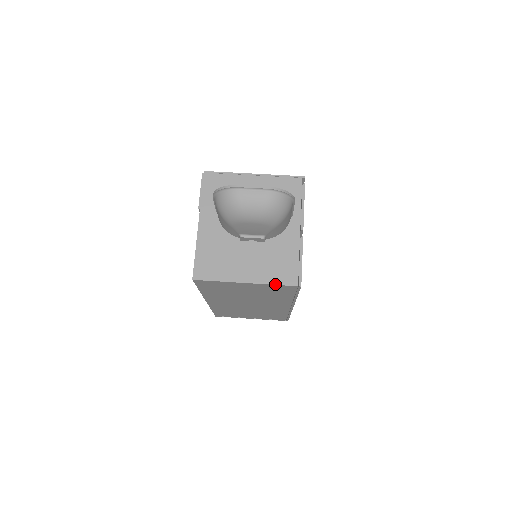
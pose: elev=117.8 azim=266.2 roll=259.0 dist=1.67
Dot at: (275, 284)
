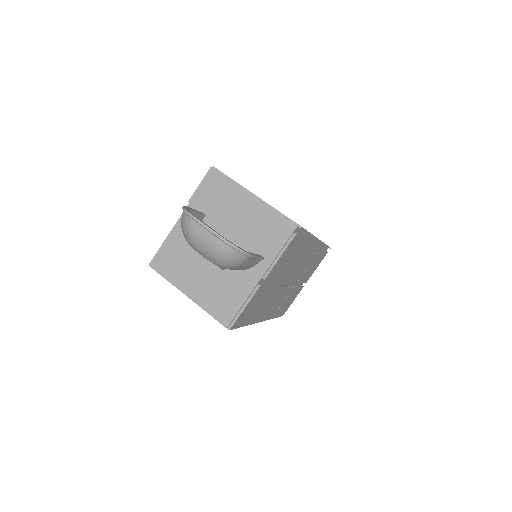
Dot at: (209, 313)
